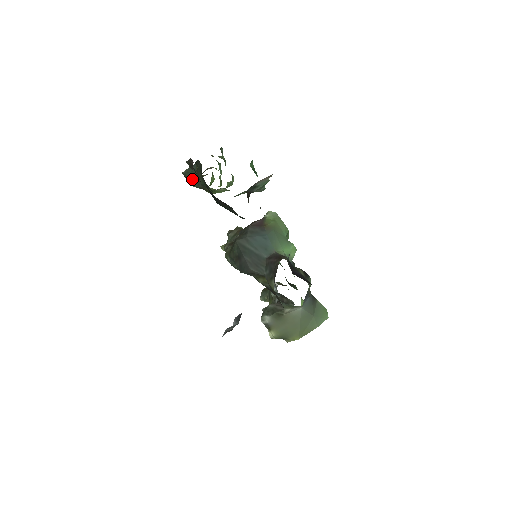
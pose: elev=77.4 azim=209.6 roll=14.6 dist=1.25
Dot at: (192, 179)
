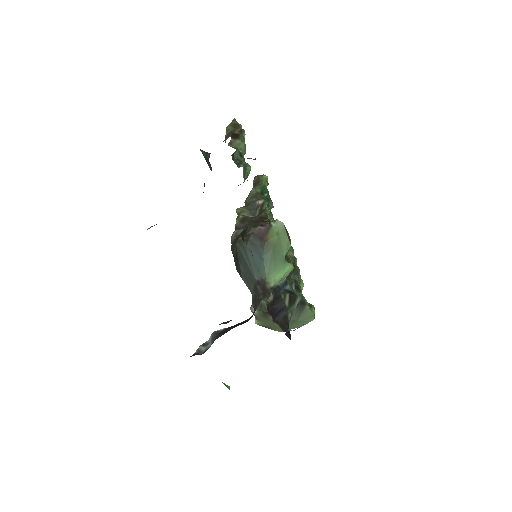
Dot at: (207, 161)
